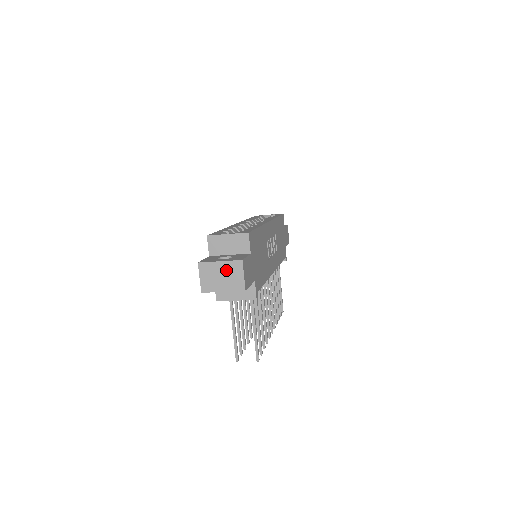
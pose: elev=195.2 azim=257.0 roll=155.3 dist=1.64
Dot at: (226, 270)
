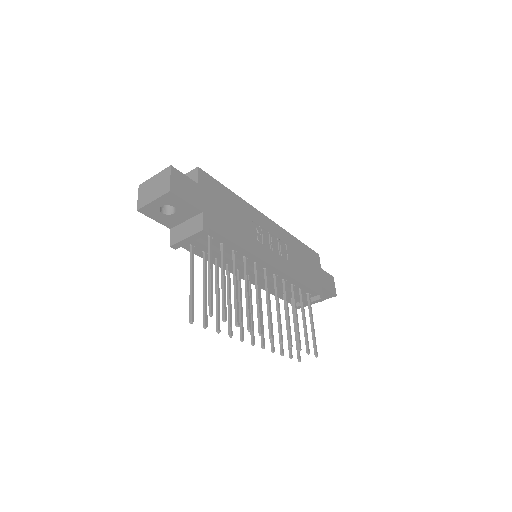
Dot at: (158, 180)
